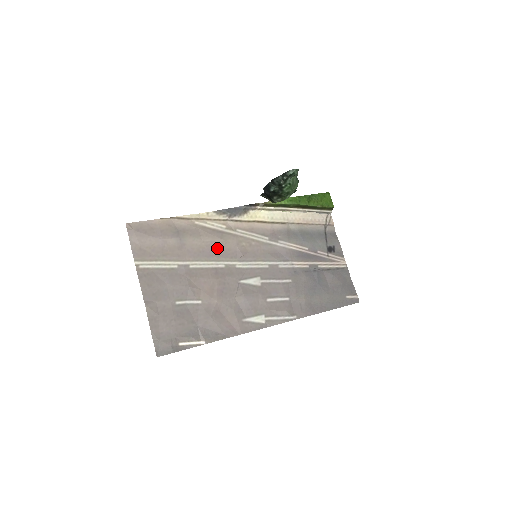
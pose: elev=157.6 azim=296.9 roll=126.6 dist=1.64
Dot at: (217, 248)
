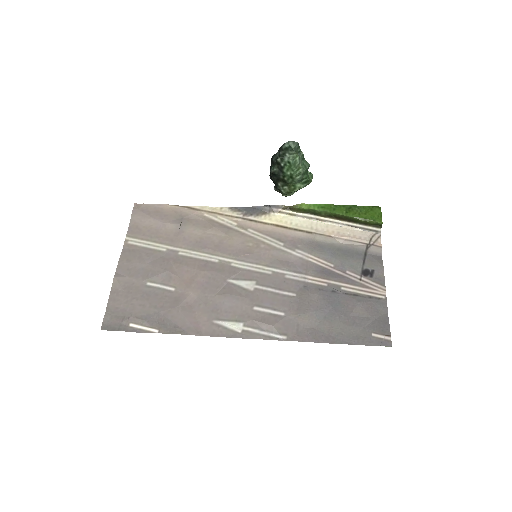
Dot at: (217, 242)
